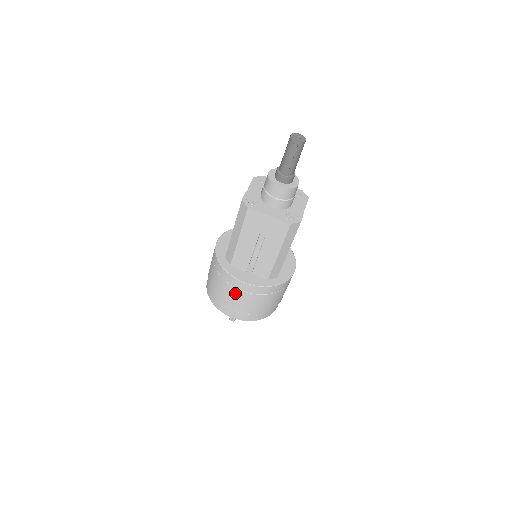
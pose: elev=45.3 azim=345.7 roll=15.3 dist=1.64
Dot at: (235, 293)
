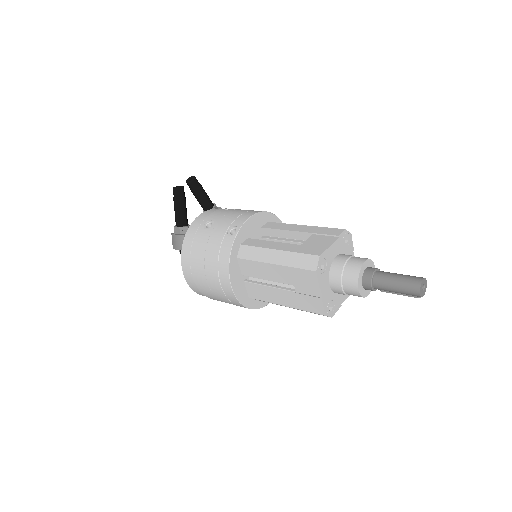
Dot at: occluded
